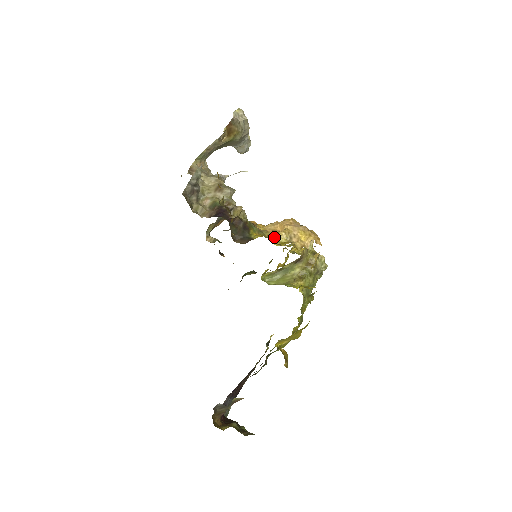
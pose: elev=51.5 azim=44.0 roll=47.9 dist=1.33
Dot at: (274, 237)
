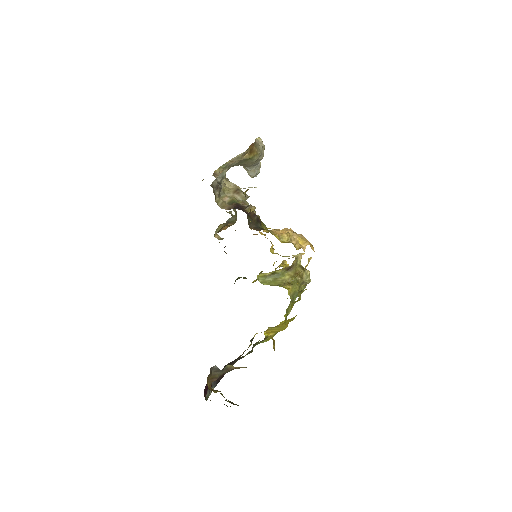
Dot at: (278, 236)
